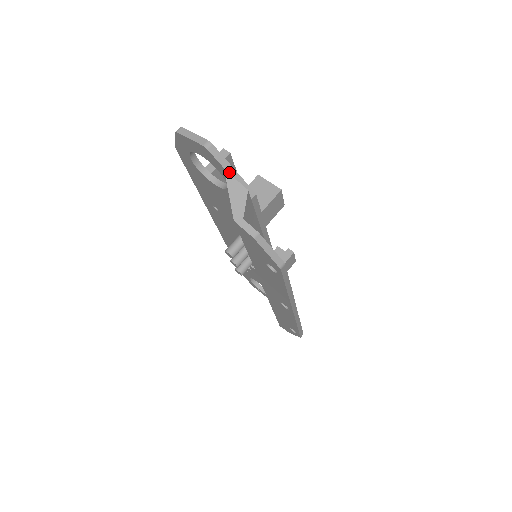
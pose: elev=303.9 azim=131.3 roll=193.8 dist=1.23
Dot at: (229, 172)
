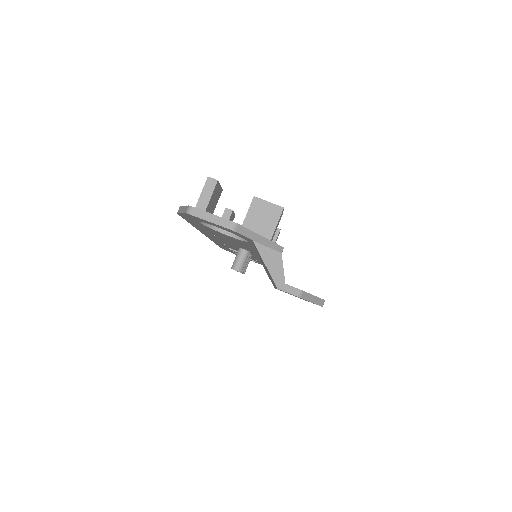
Dot at: (258, 241)
